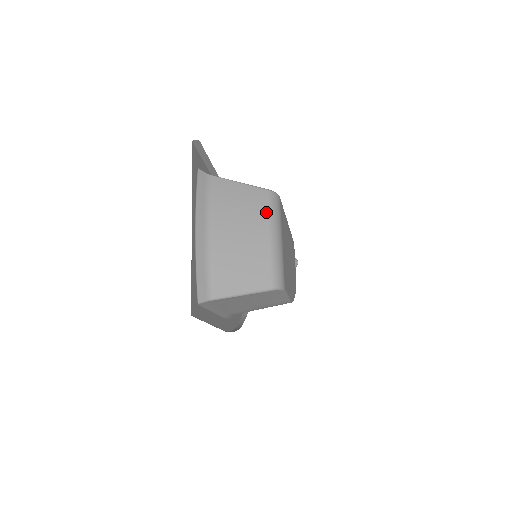
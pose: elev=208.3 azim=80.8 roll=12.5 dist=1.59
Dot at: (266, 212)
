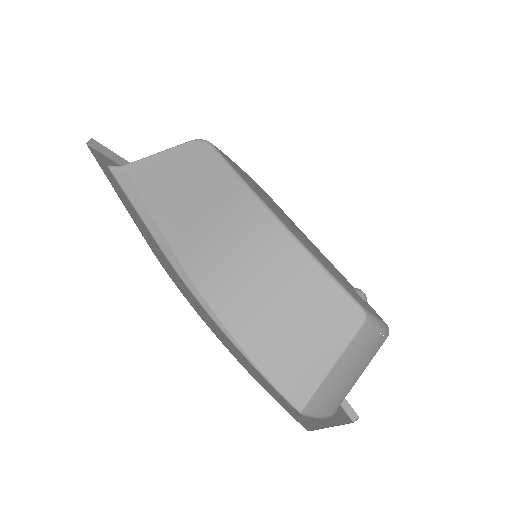
Dot at: occluded
